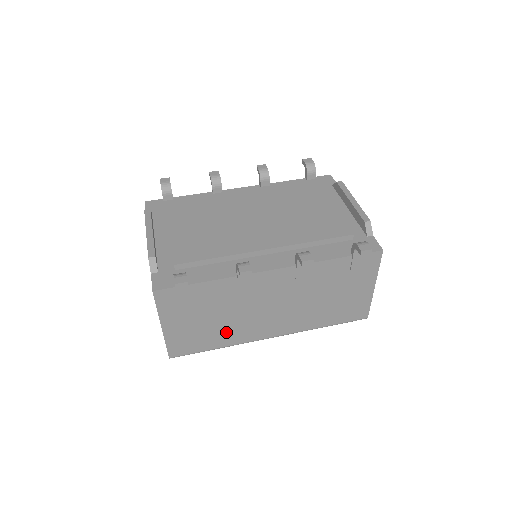
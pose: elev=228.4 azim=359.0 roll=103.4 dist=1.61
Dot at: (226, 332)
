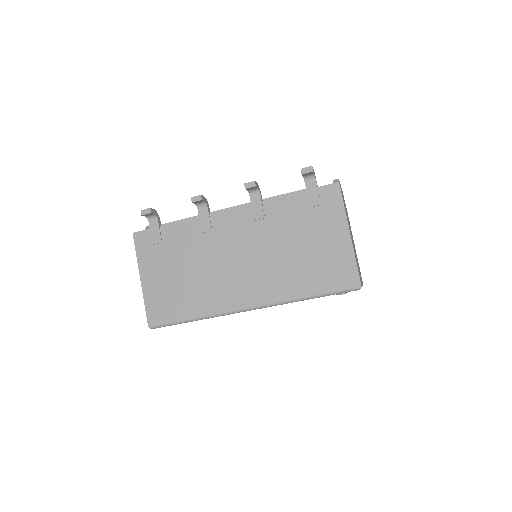
Dot at: (199, 293)
